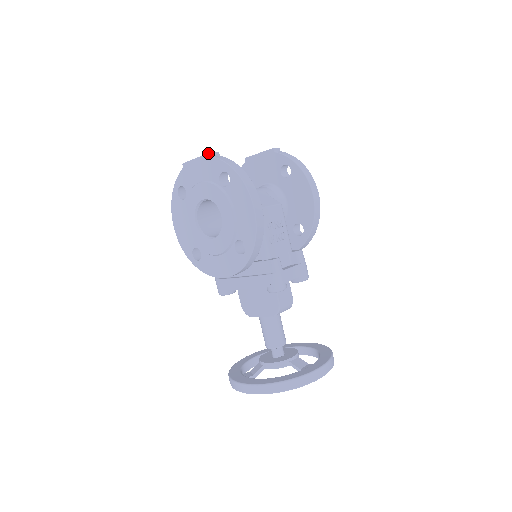
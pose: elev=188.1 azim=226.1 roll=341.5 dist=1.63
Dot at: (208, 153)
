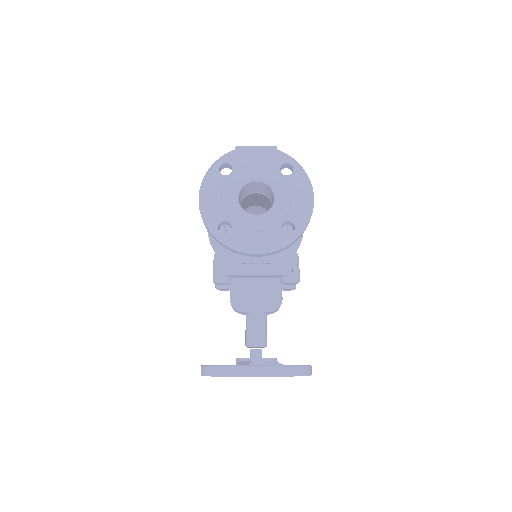
Dot at: occluded
